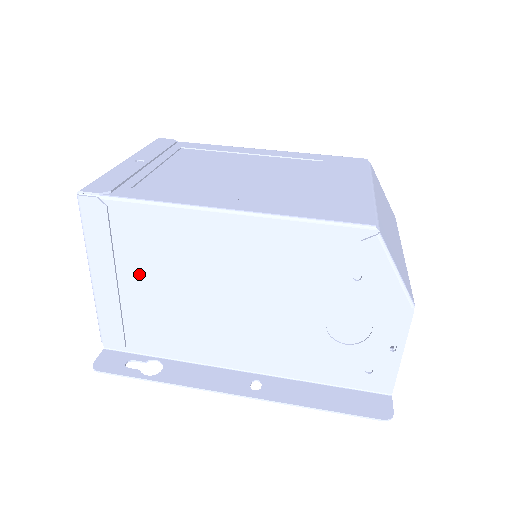
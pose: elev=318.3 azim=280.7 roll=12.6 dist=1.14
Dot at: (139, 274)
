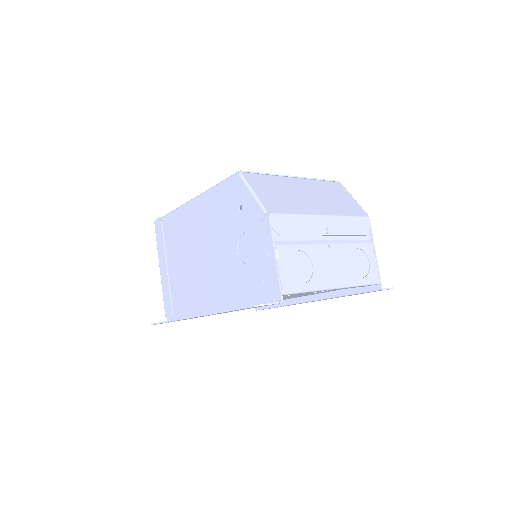
Dot at: (173, 258)
